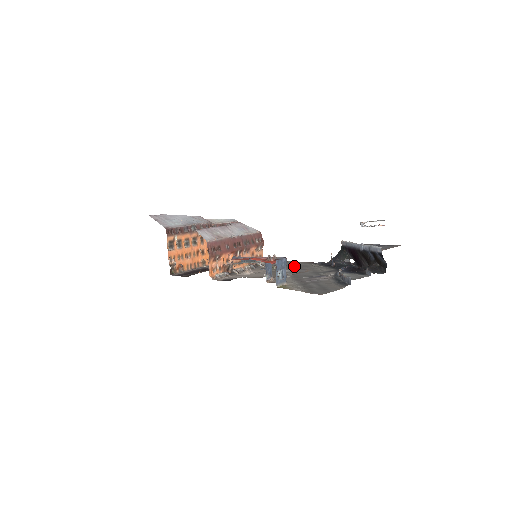
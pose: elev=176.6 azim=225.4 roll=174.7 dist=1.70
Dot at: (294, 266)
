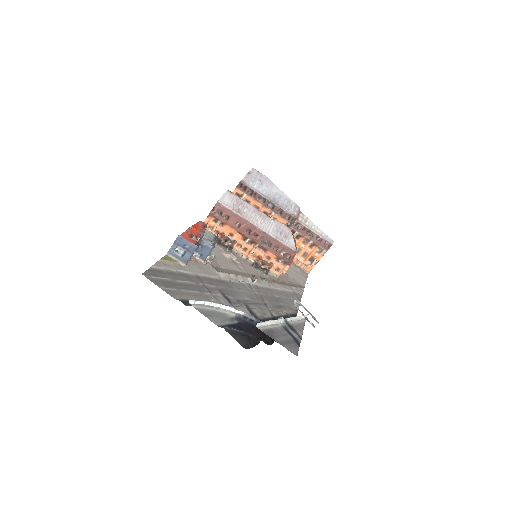
Dot at: (274, 296)
